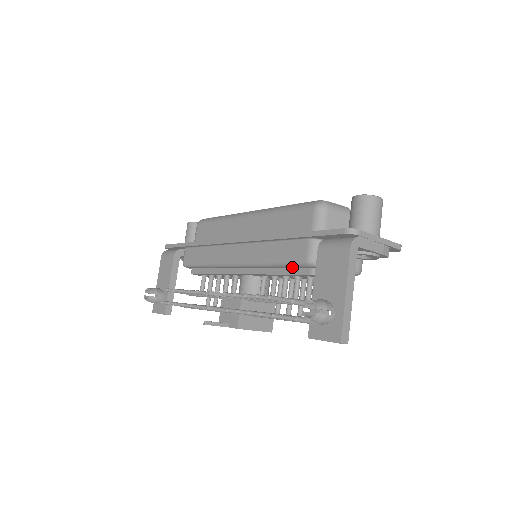
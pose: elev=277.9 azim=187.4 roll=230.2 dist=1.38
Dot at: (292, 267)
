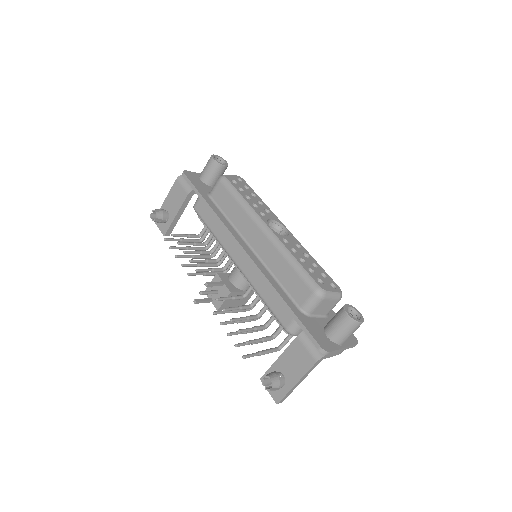
Dot at: occluded
